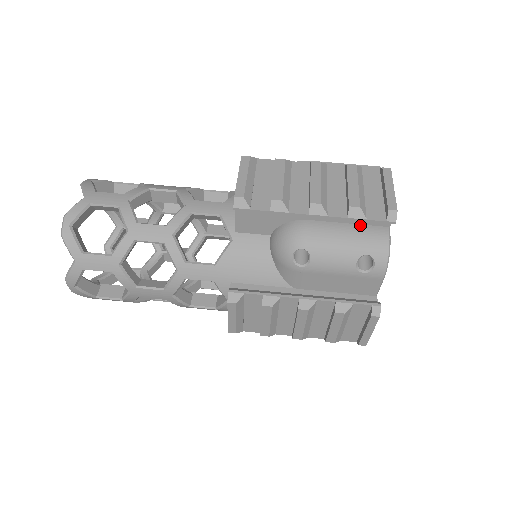
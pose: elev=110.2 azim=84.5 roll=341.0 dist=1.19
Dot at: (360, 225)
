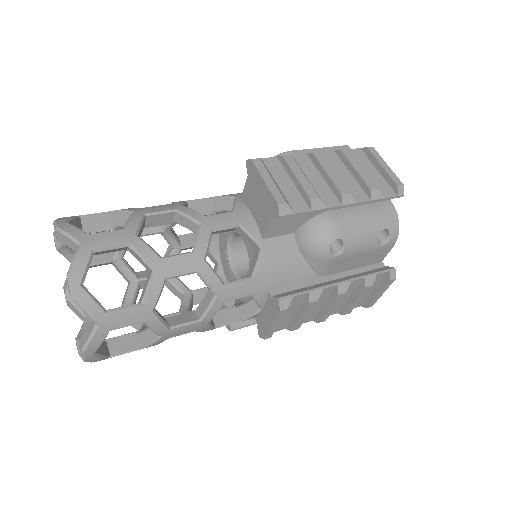
Dot at: (371, 204)
